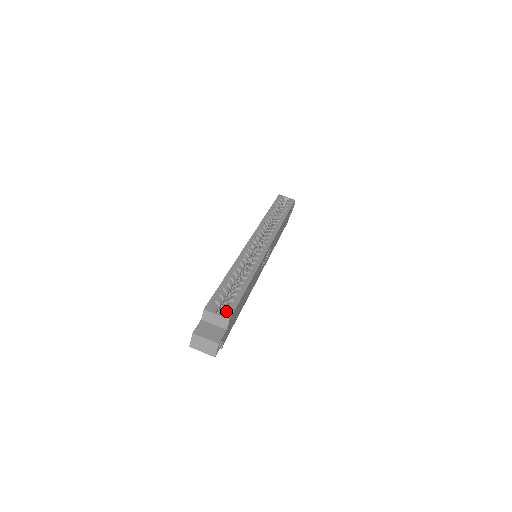
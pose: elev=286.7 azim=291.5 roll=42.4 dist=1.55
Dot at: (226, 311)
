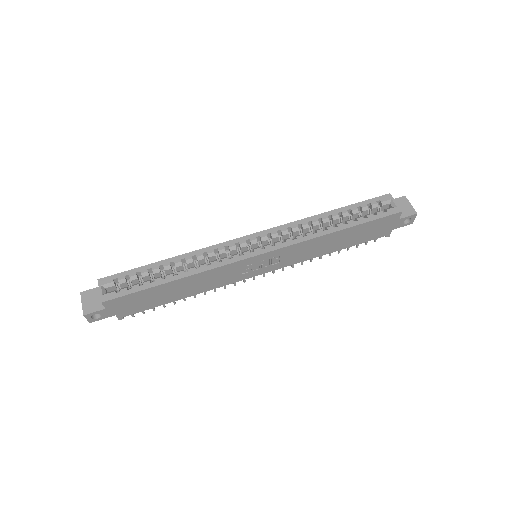
Dot at: (110, 293)
